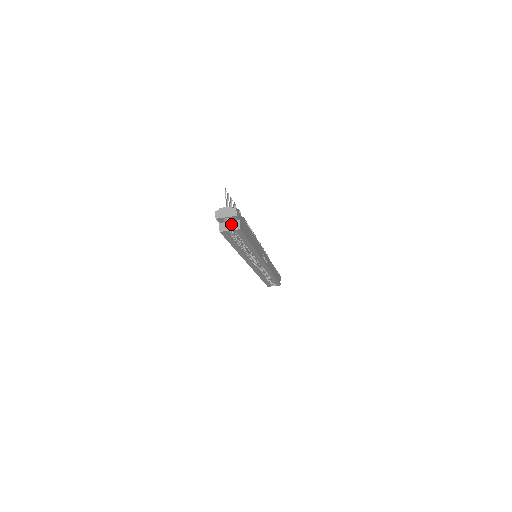
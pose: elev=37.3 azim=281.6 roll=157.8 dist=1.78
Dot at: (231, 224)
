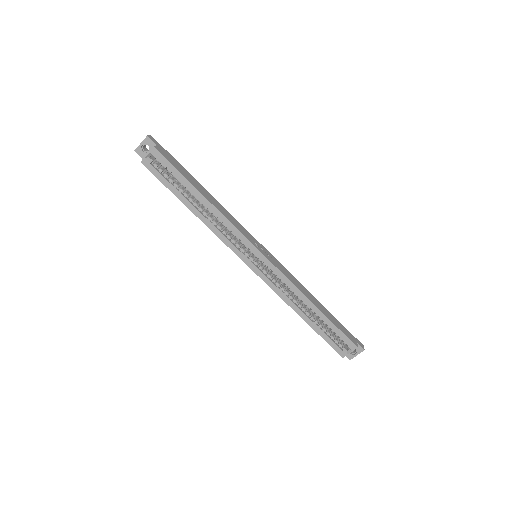
Dot at: occluded
